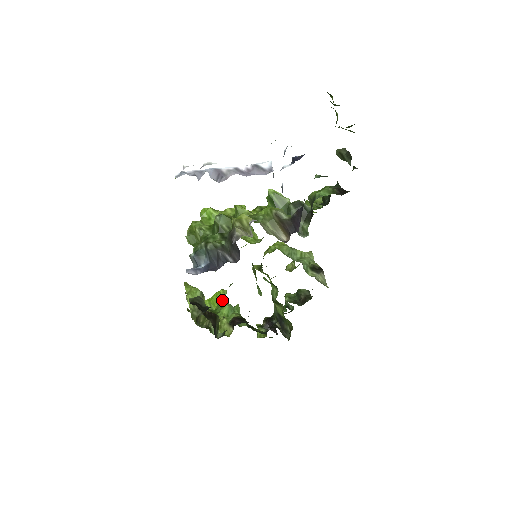
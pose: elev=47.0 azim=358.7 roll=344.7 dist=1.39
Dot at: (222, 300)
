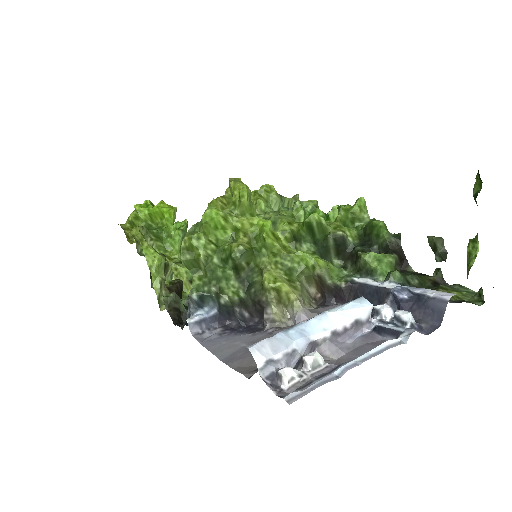
Dot at: (172, 225)
